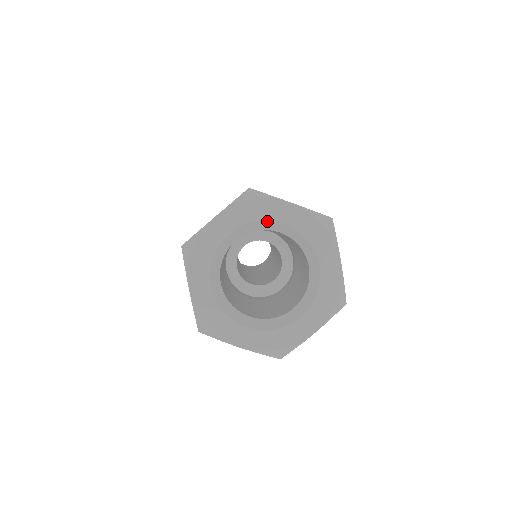
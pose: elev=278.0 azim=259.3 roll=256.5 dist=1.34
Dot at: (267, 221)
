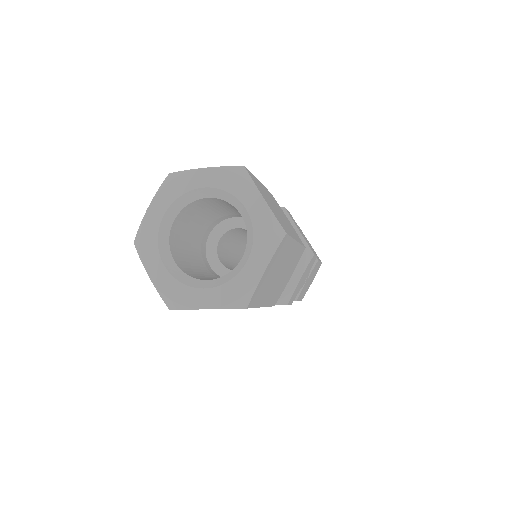
Dot at: (189, 192)
